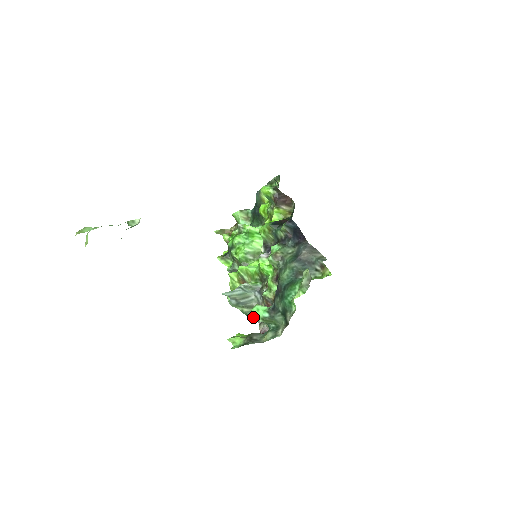
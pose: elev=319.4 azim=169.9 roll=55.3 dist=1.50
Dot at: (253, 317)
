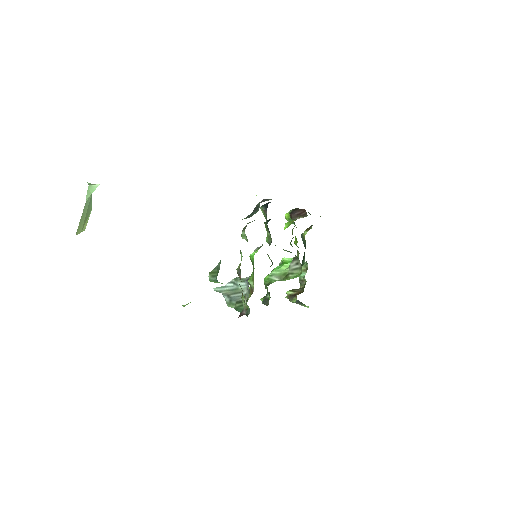
Dot at: (209, 280)
